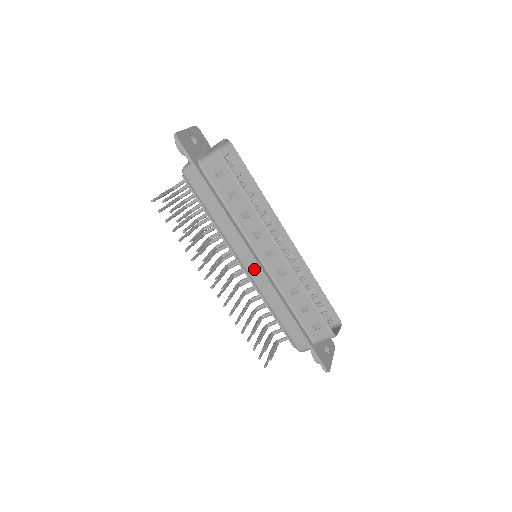
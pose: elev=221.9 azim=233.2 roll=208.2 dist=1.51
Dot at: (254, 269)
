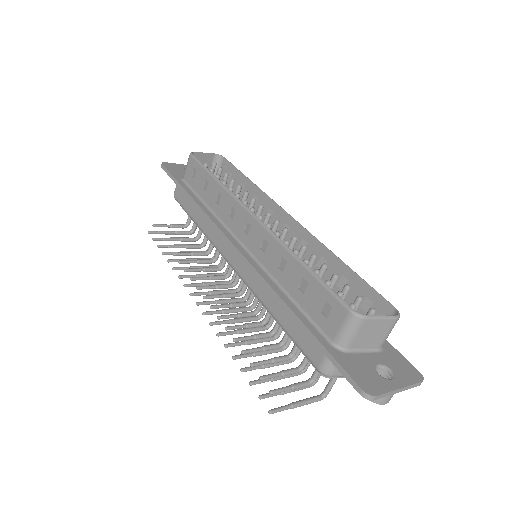
Dot at: (237, 260)
